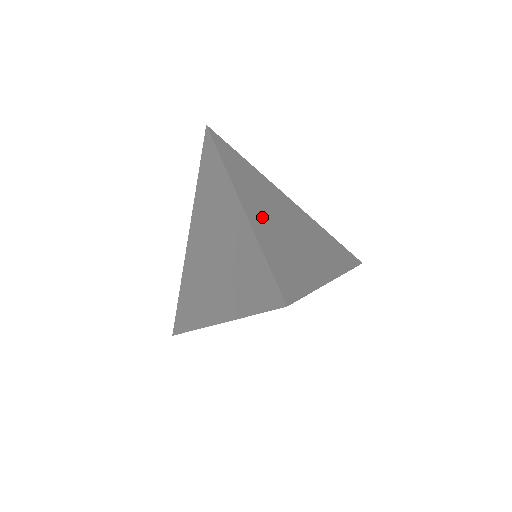
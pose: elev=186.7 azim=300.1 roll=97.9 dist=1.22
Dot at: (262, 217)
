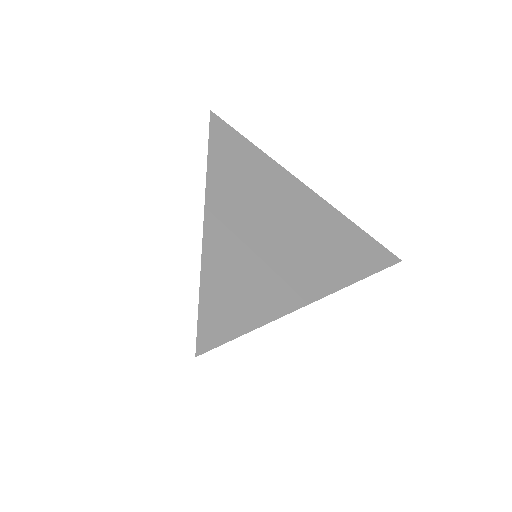
Dot at: (231, 233)
